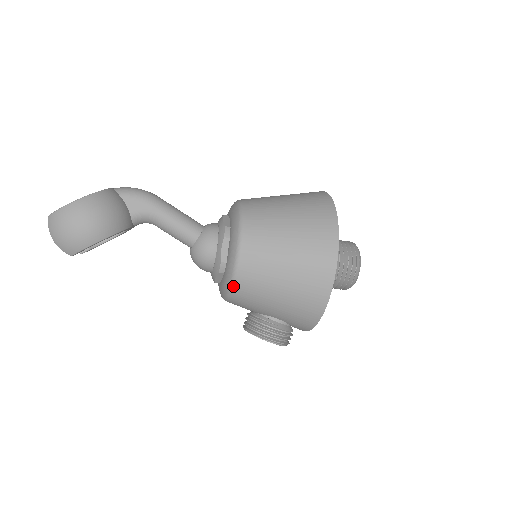
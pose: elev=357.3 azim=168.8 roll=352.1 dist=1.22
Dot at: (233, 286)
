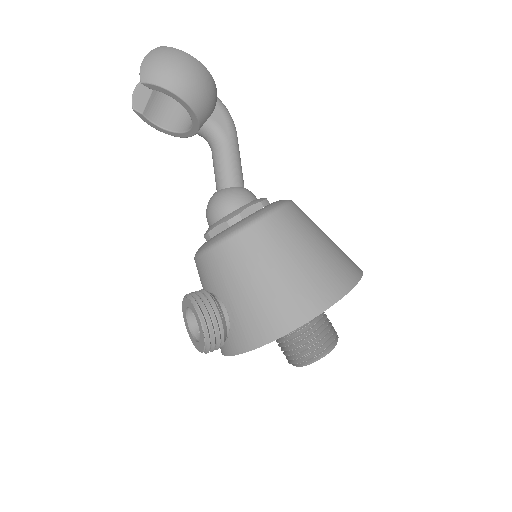
Dot at: (231, 237)
